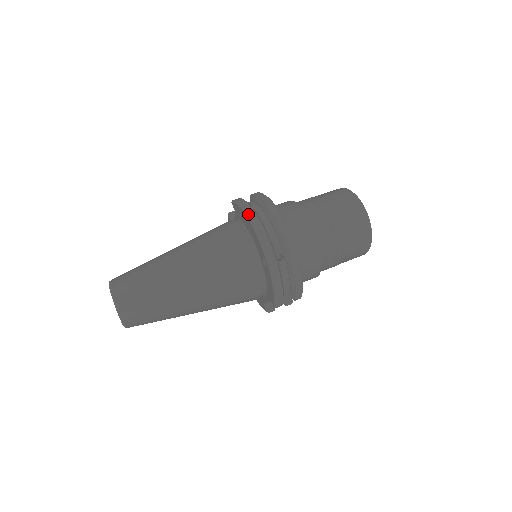
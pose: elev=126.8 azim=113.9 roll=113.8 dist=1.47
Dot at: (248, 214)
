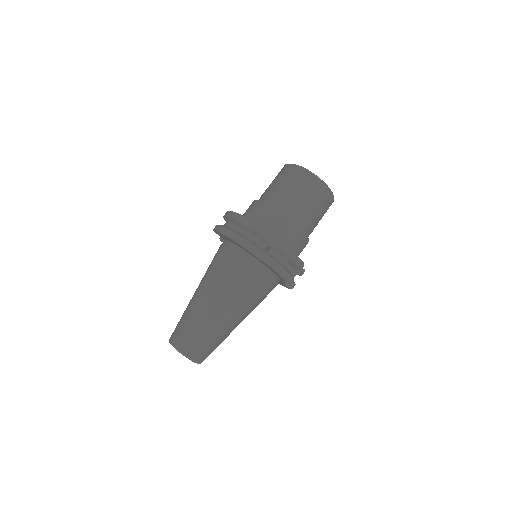
Dot at: (226, 234)
